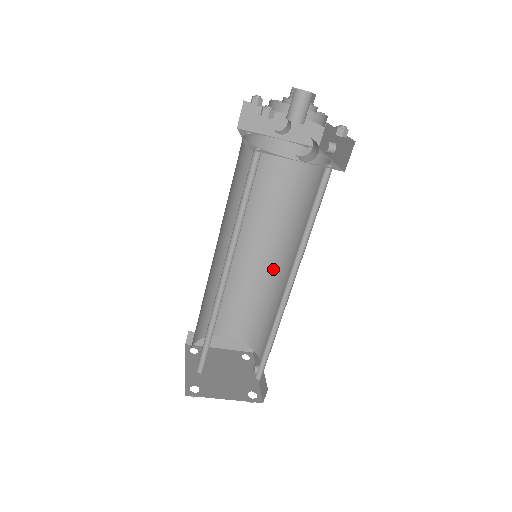
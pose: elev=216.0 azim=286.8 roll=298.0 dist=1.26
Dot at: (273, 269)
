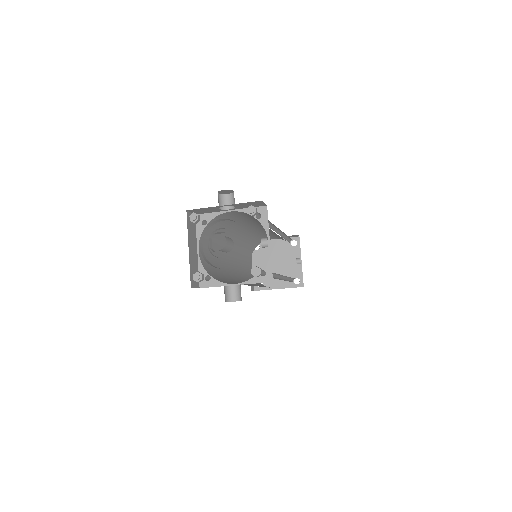
Dot at: occluded
